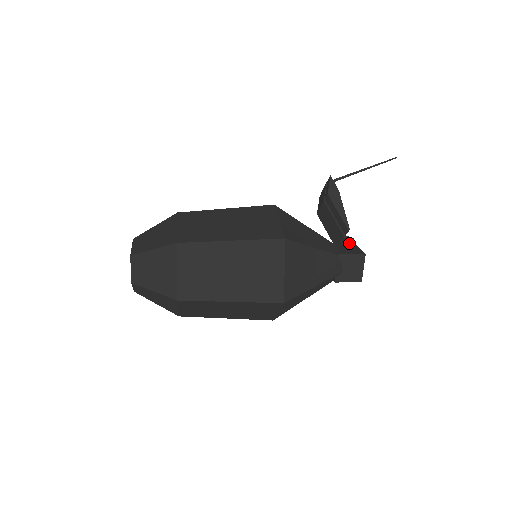
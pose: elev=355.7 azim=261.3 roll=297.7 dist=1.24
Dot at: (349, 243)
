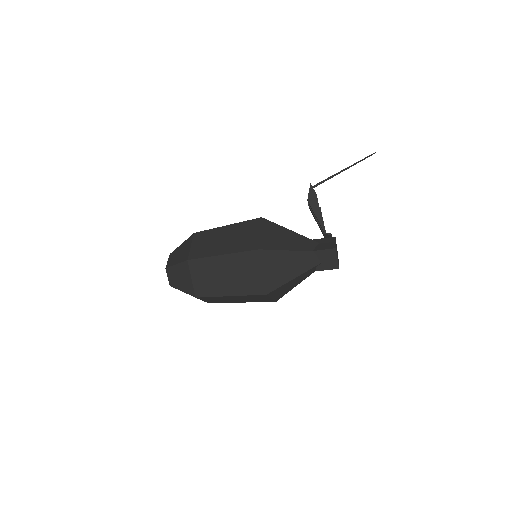
Dot at: (330, 237)
